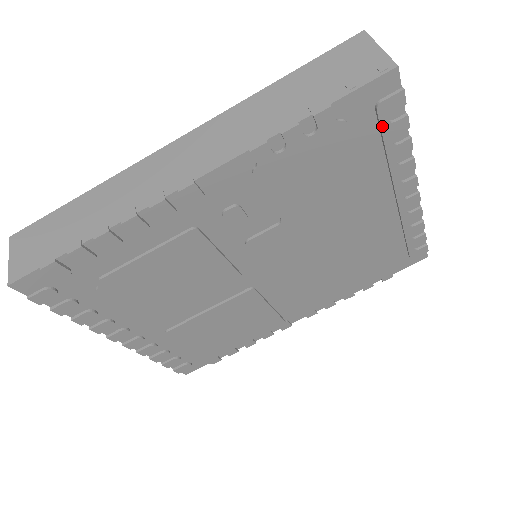
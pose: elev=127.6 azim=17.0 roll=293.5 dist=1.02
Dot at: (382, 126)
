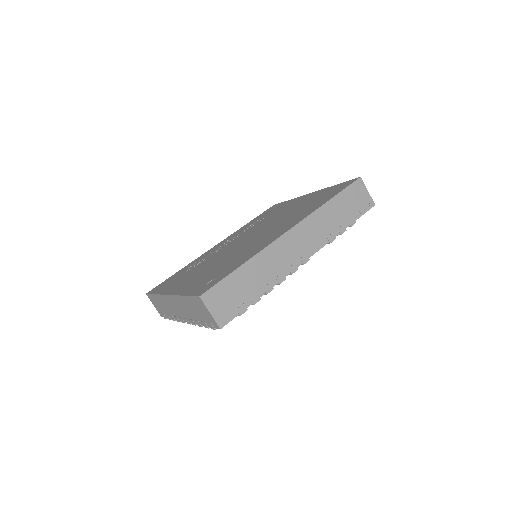
Dot at: occluded
